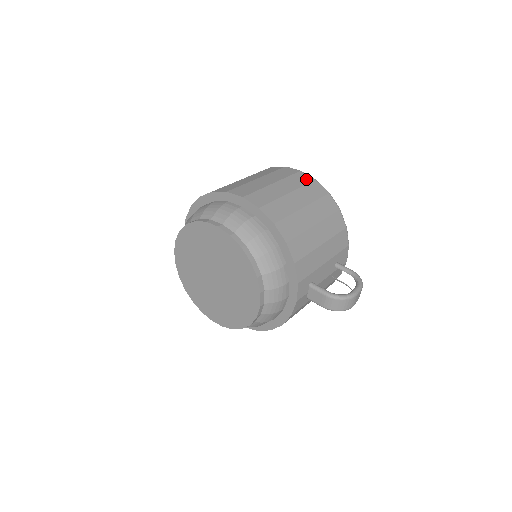
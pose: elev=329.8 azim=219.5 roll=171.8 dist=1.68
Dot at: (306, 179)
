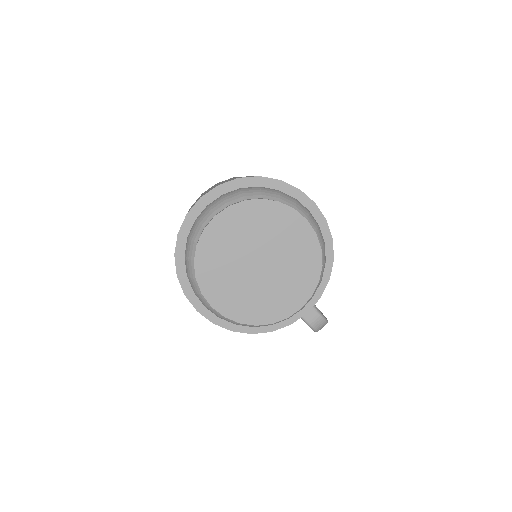
Dot at: occluded
